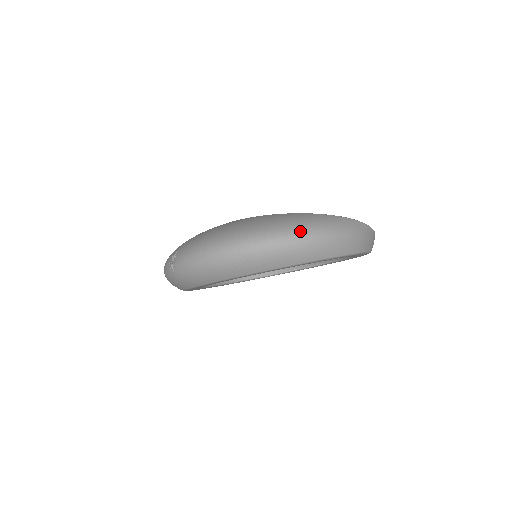
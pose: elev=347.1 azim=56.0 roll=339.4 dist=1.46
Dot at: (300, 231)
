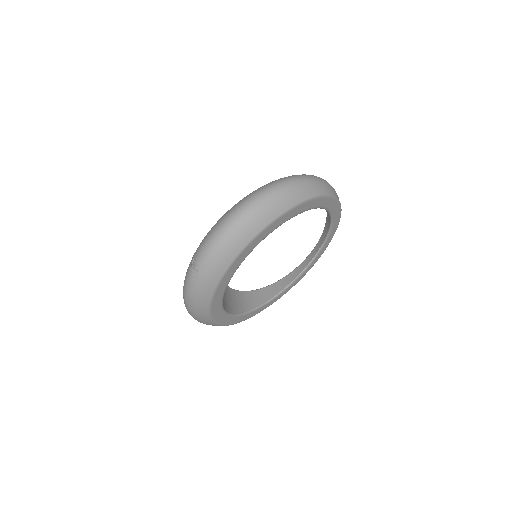
Dot at: (285, 179)
